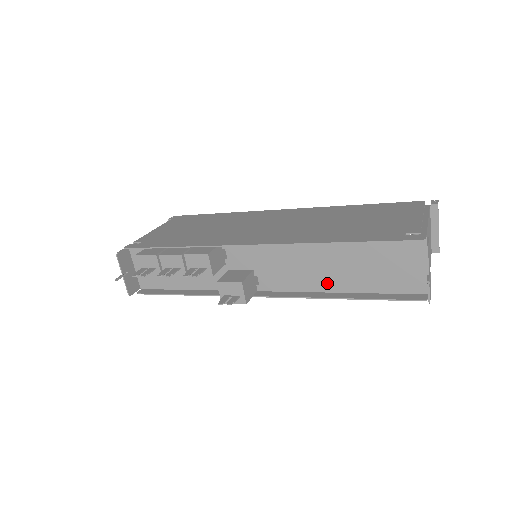
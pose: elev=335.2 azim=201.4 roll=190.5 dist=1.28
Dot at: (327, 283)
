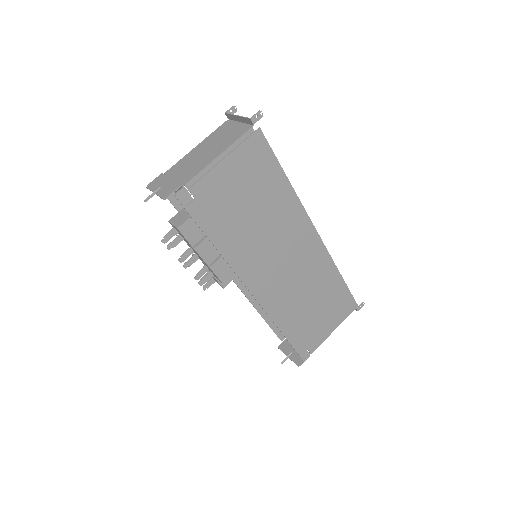
Dot at: occluded
